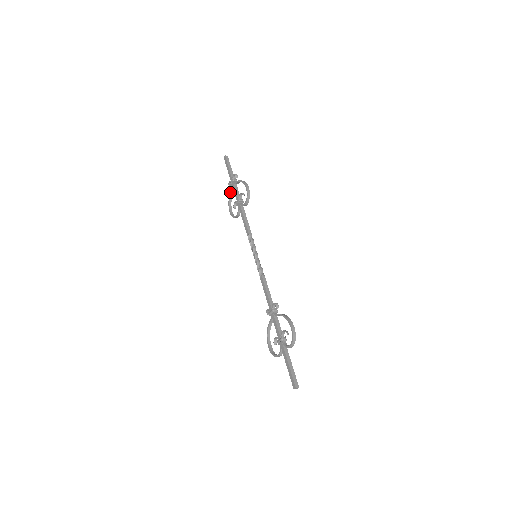
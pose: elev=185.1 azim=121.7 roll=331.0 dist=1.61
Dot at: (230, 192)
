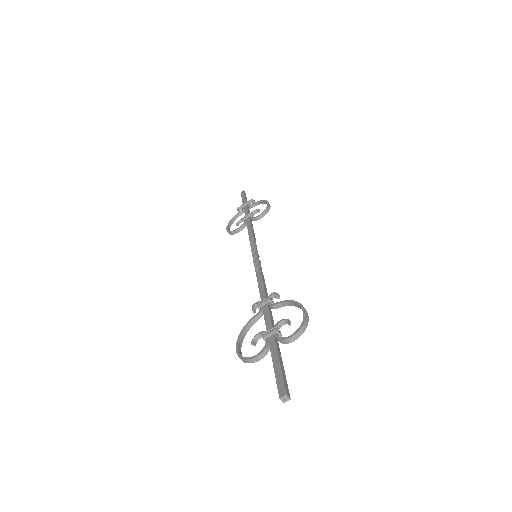
Dot at: (237, 213)
